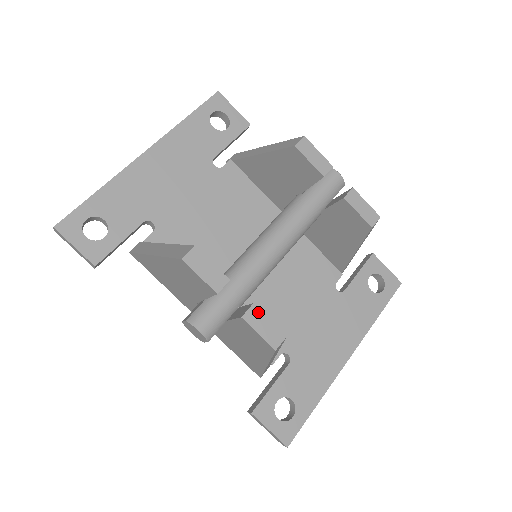
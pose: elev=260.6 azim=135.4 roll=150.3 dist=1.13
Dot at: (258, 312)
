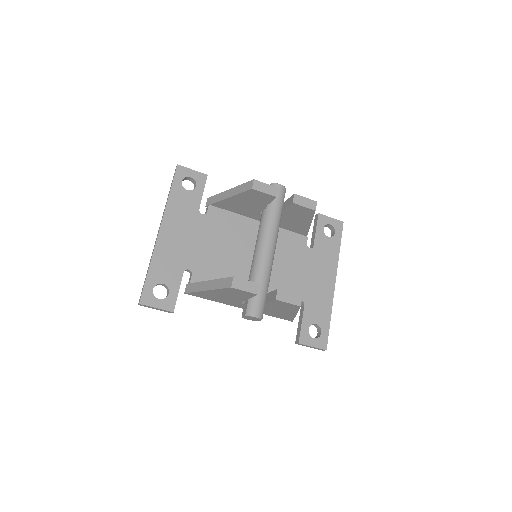
Dot at: (282, 292)
